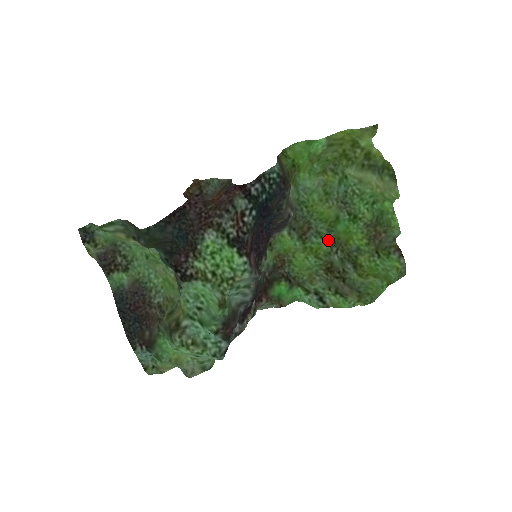
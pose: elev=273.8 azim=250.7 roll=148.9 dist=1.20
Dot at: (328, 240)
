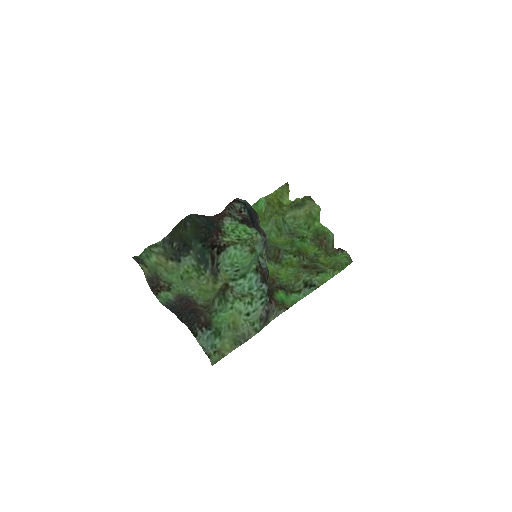
Dot at: (294, 253)
